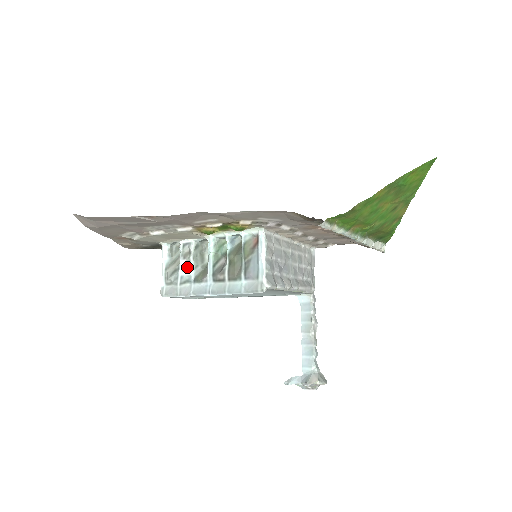
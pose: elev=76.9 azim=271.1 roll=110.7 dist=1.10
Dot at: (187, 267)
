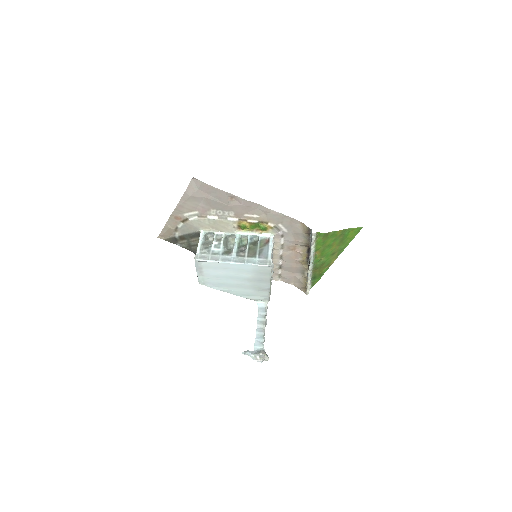
Dot at: (218, 246)
